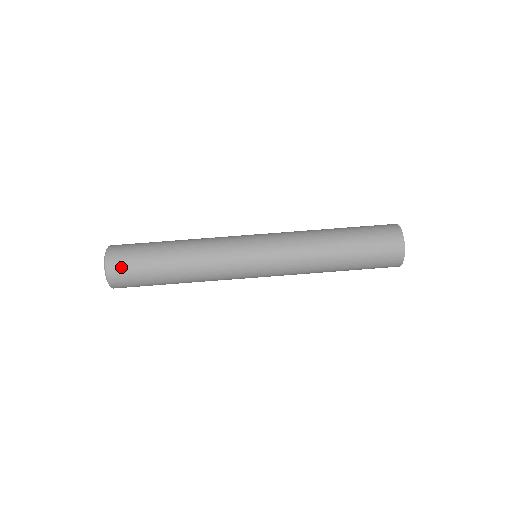
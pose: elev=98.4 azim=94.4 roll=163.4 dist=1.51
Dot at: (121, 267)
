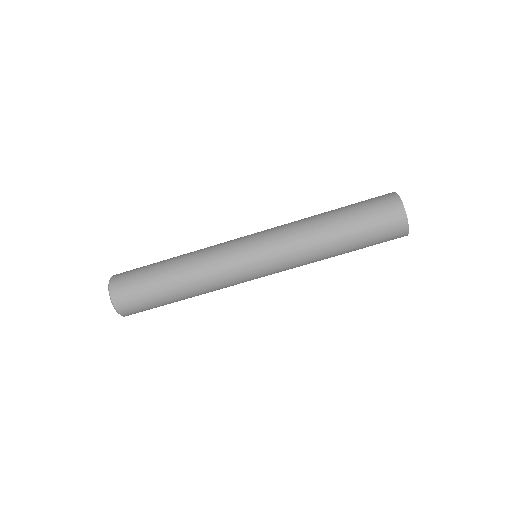
Dot at: occluded
